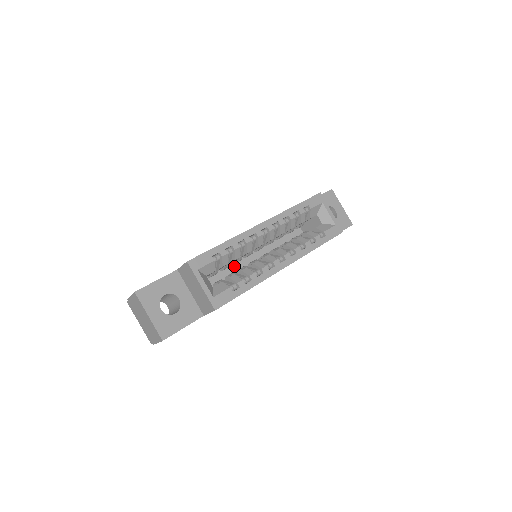
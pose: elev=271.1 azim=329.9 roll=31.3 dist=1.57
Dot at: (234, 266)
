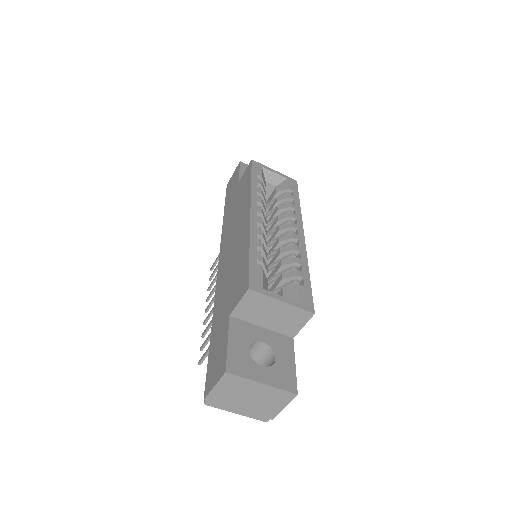
Dot at: occluded
